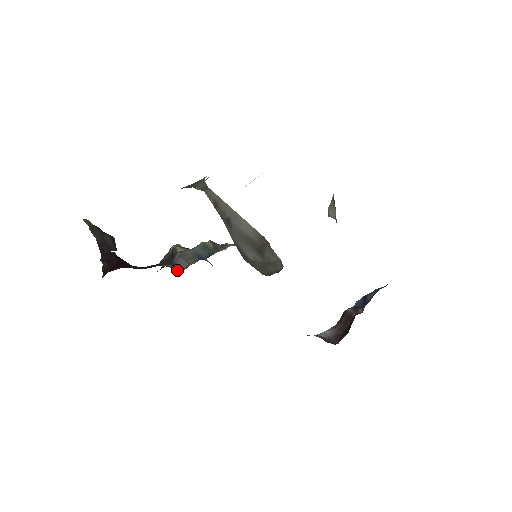
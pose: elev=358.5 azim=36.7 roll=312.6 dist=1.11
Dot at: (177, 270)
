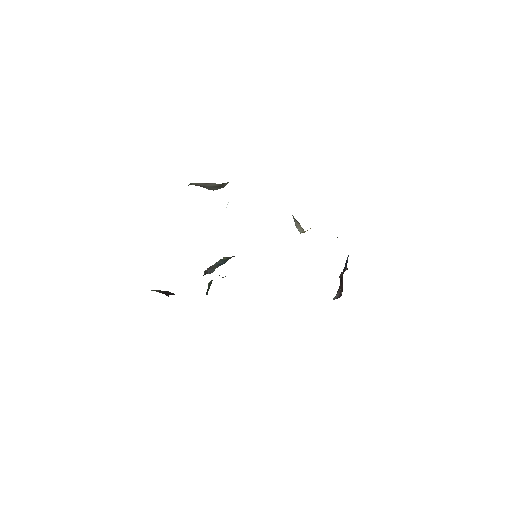
Dot at: occluded
